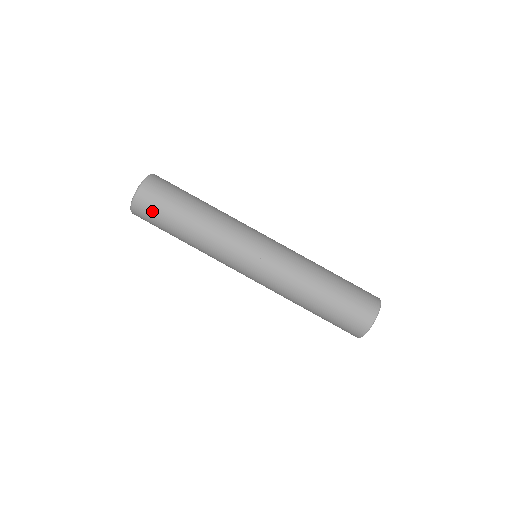
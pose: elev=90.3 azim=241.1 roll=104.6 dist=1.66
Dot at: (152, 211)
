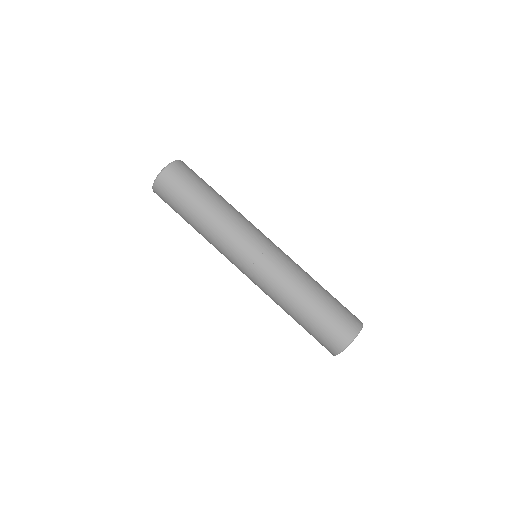
Dot at: (168, 198)
